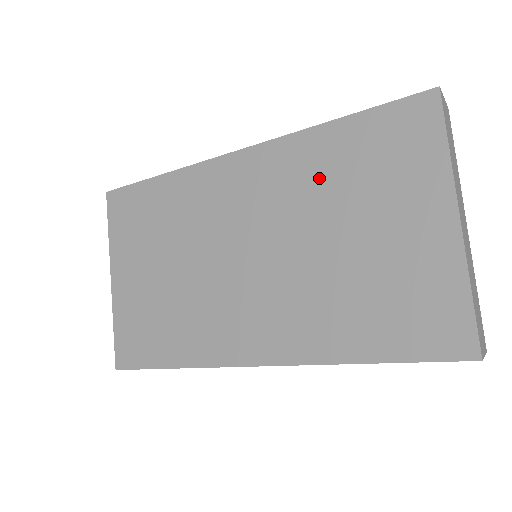
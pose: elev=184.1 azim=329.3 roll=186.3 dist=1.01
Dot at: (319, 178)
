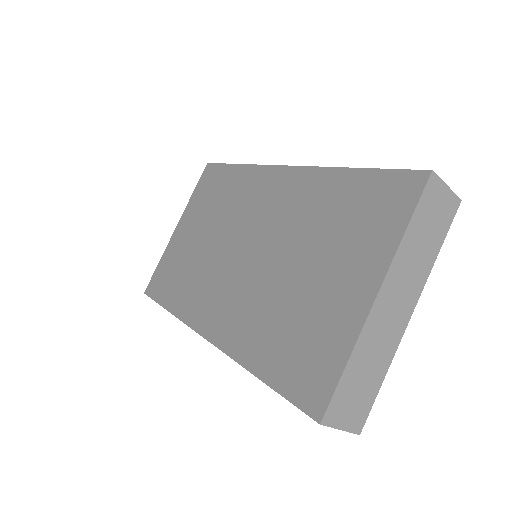
Dot at: (315, 212)
